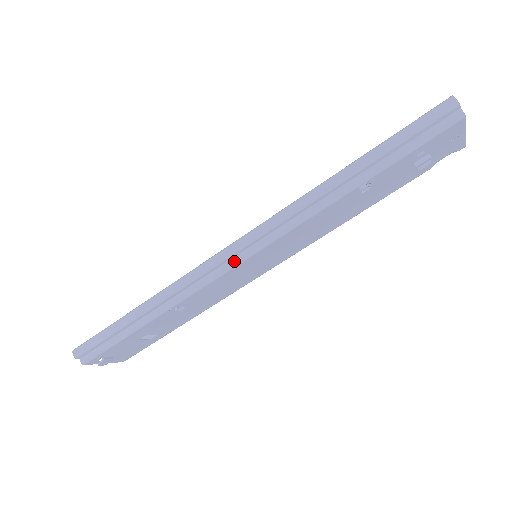
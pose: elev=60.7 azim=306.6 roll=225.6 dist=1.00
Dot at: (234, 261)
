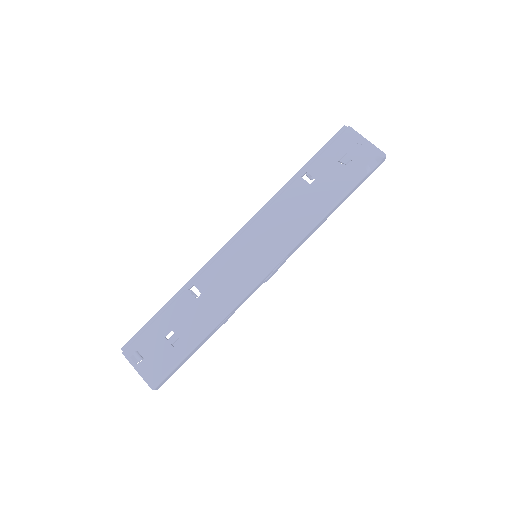
Dot at: (232, 242)
